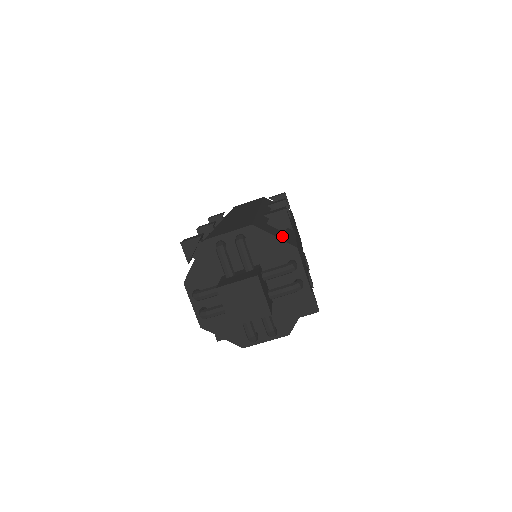
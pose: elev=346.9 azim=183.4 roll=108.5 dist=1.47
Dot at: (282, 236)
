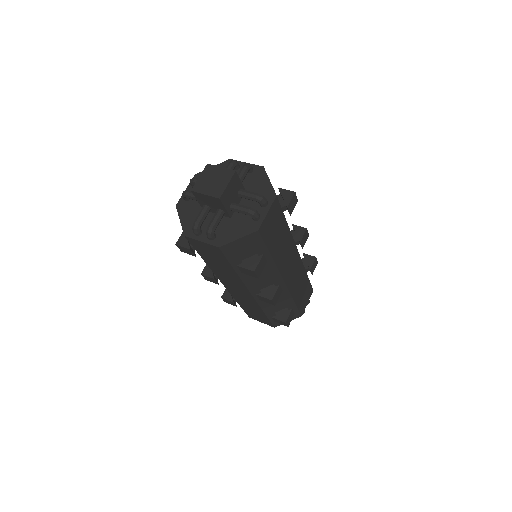
Dot at: occluded
